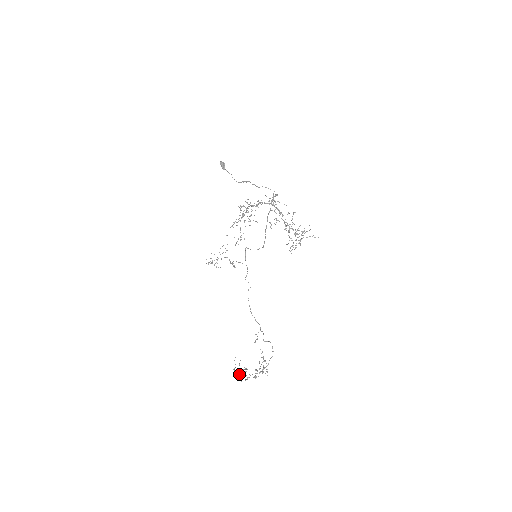
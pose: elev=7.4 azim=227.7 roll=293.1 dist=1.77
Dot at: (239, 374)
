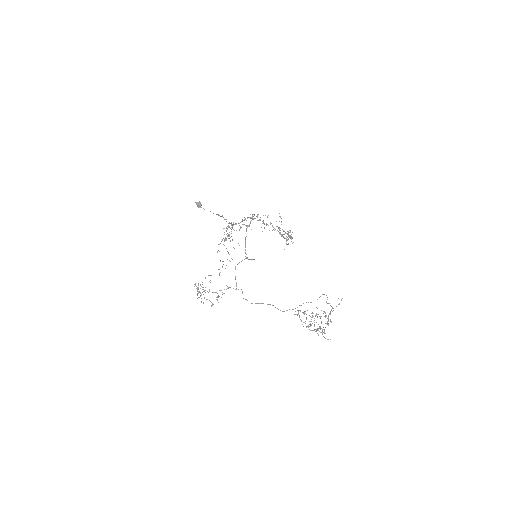
Dot at: (310, 323)
